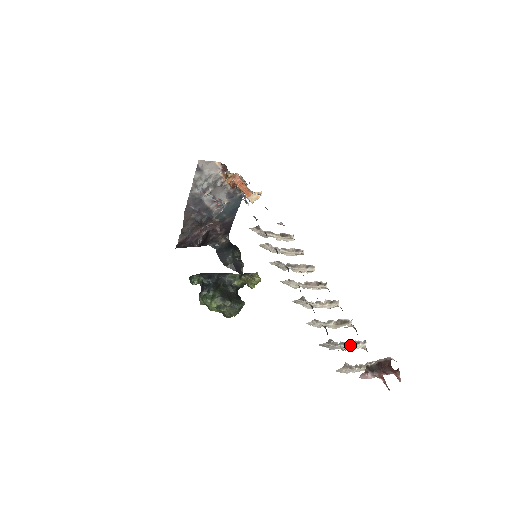
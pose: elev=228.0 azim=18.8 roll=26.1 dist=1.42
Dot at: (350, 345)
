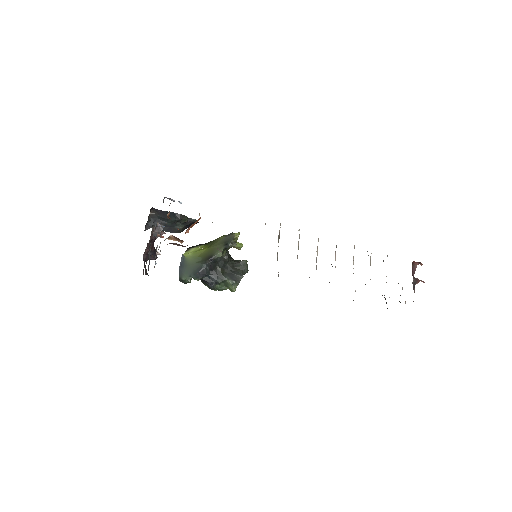
Dot at: occluded
